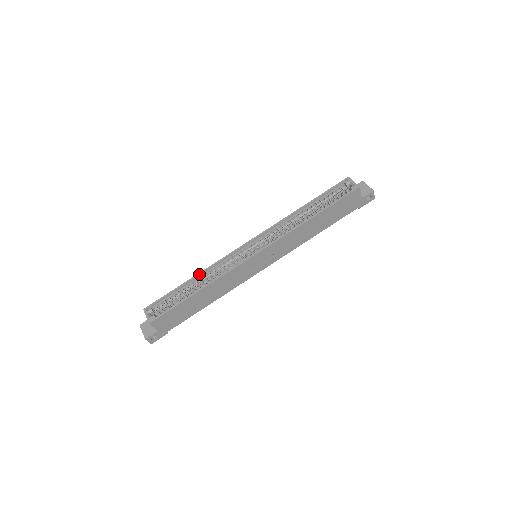
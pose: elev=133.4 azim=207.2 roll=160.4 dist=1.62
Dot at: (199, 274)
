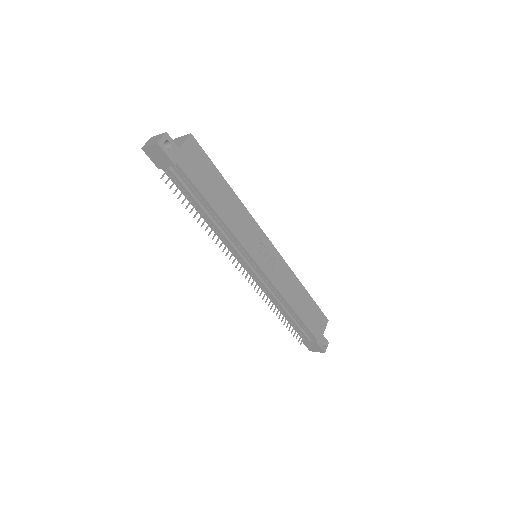
Dot at: occluded
